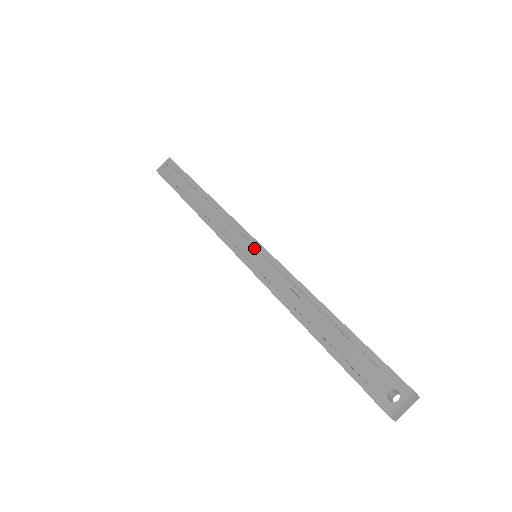
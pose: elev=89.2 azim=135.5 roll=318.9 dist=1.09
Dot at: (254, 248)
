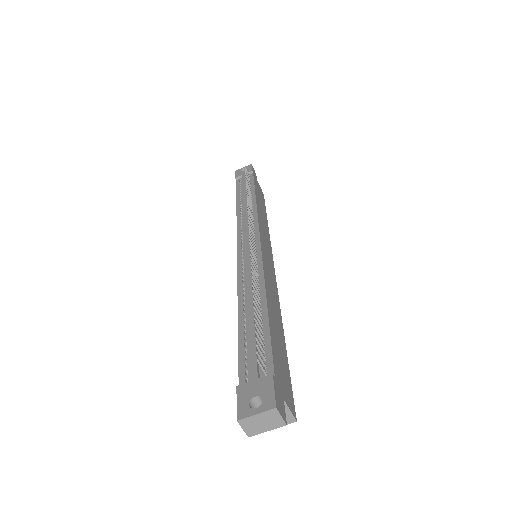
Dot at: occluded
